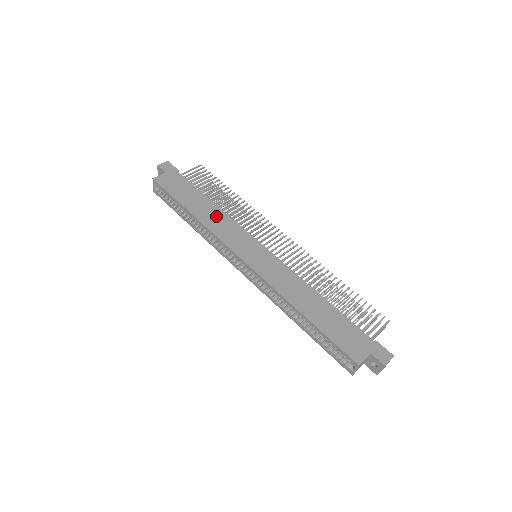
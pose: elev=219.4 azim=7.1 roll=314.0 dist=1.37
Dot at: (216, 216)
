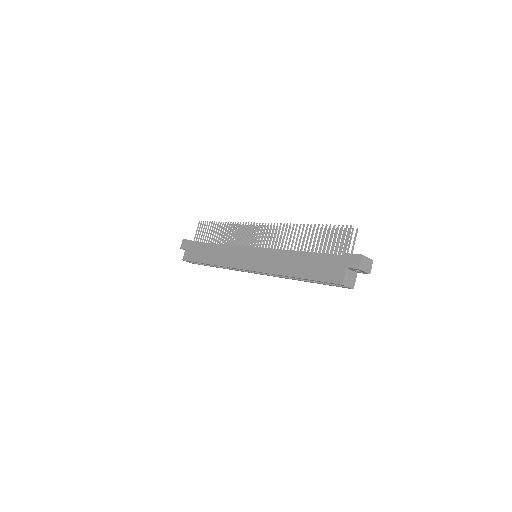
Dot at: (220, 252)
